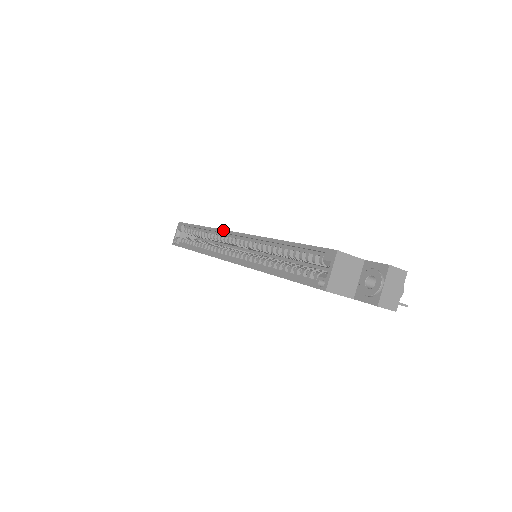
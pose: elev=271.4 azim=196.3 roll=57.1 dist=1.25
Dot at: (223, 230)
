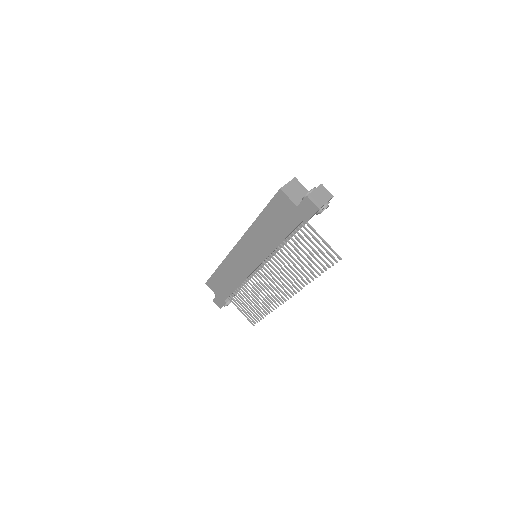
Dot at: occluded
